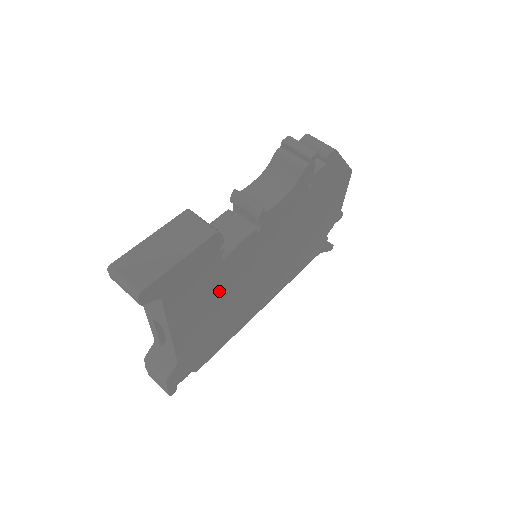
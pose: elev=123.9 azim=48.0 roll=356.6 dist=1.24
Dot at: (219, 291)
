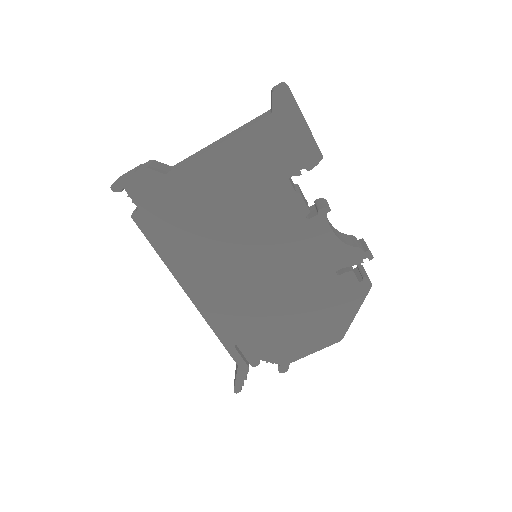
Dot at: (248, 195)
